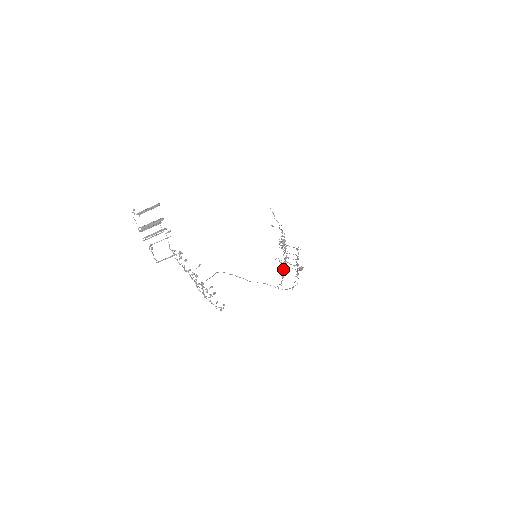
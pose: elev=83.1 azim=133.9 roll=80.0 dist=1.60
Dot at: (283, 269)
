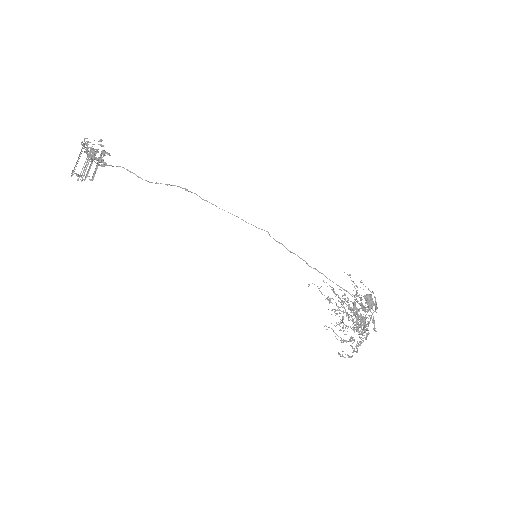
Dot at: (339, 316)
